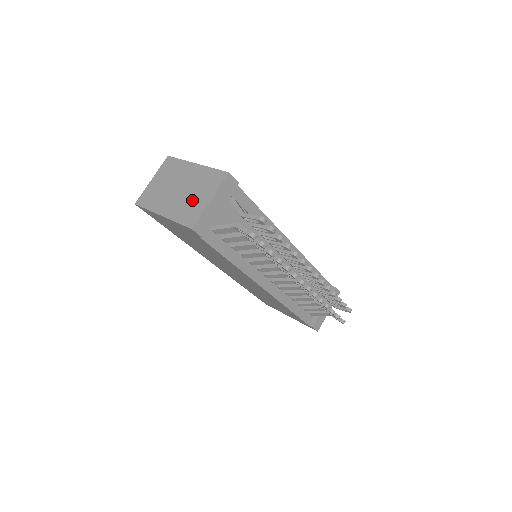
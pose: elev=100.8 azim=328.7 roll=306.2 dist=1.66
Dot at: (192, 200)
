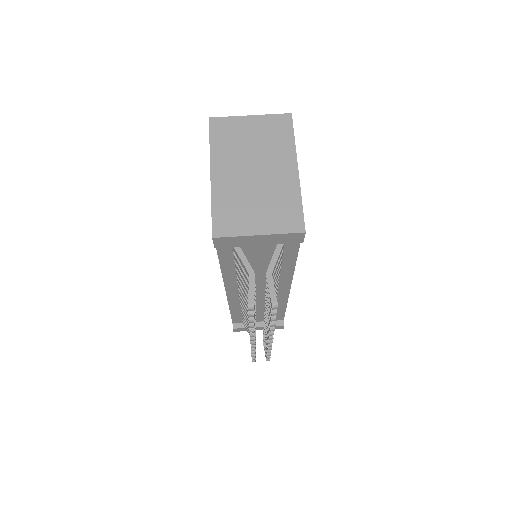
Dot at: (248, 206)
